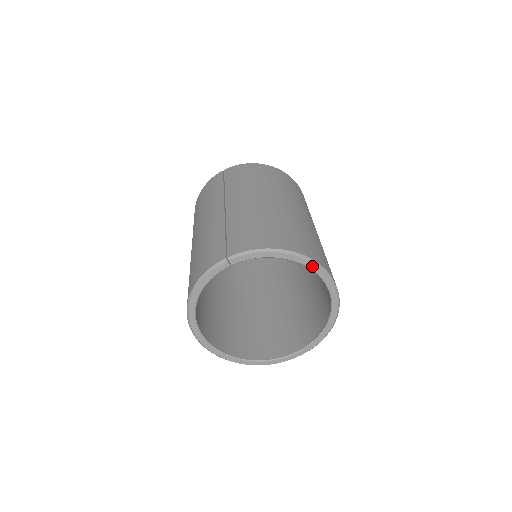
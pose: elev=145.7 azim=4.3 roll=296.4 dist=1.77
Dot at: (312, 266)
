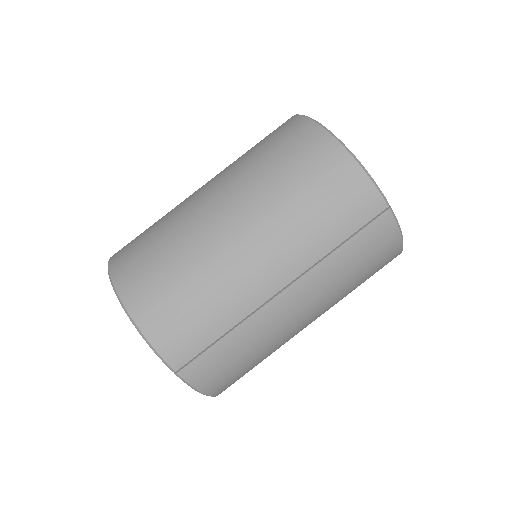
Dot at: occluded
